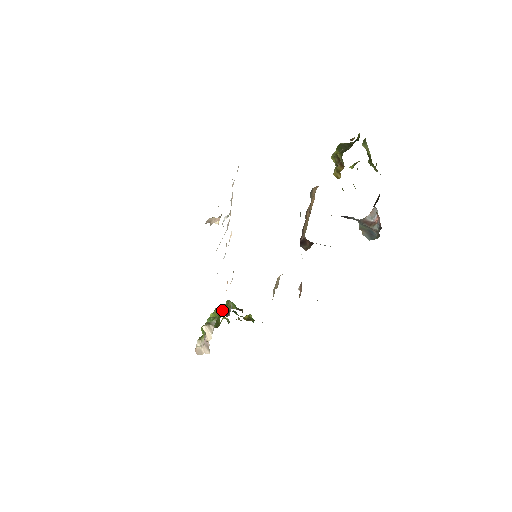
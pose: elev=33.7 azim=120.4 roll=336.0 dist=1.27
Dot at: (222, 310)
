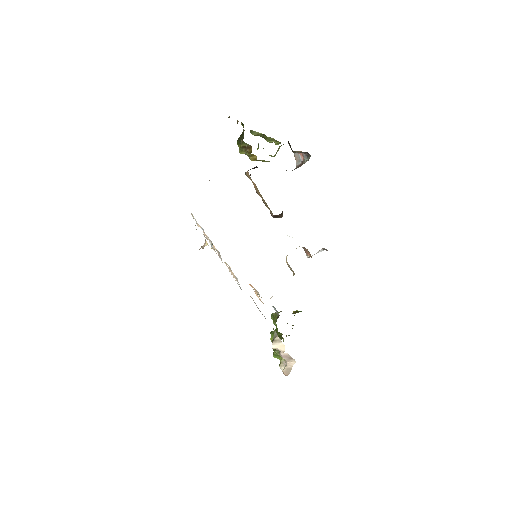
Dot at: (275, 329)
